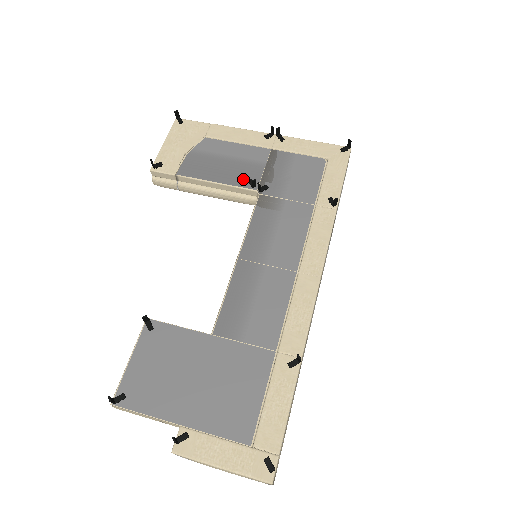
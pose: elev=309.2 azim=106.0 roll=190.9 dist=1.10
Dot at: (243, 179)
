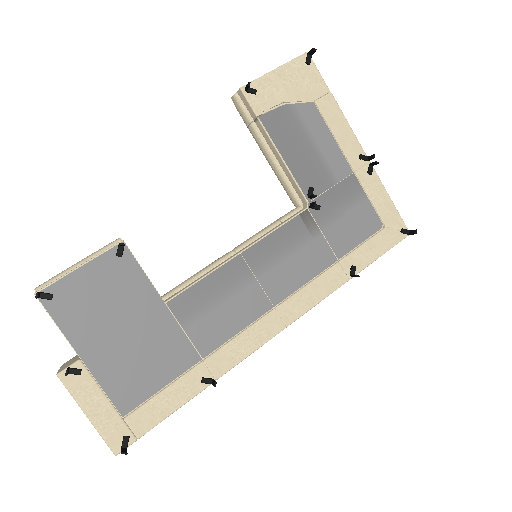
Dot at: (308, 180)
